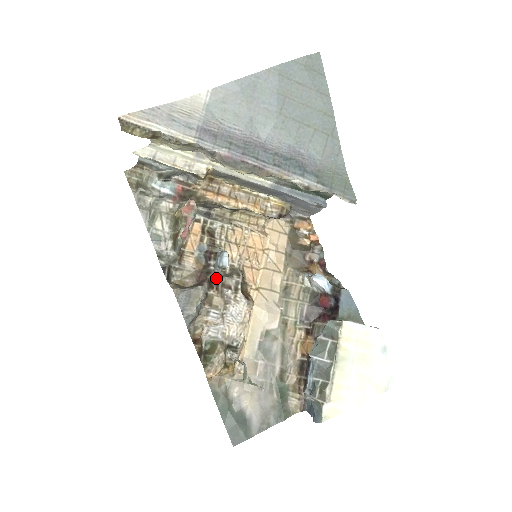
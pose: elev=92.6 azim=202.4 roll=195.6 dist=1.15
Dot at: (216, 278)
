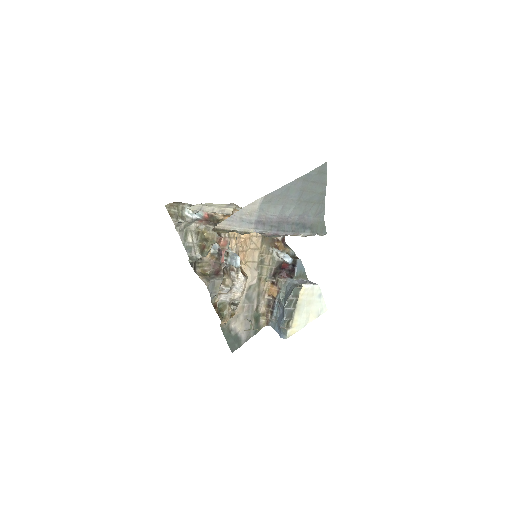
Dot at: (226, 267)
